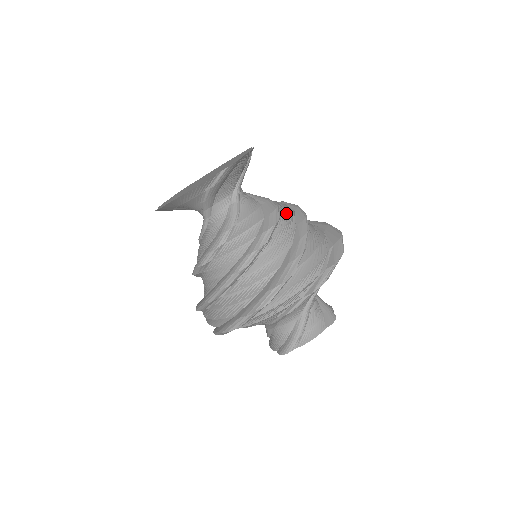
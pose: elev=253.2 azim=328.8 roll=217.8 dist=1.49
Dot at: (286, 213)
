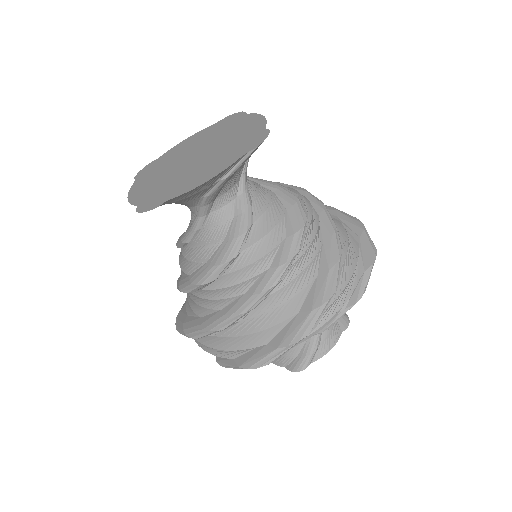
Dot at: (304, 202)
